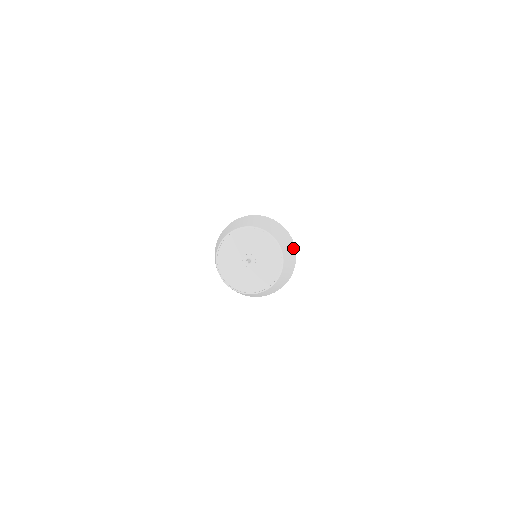
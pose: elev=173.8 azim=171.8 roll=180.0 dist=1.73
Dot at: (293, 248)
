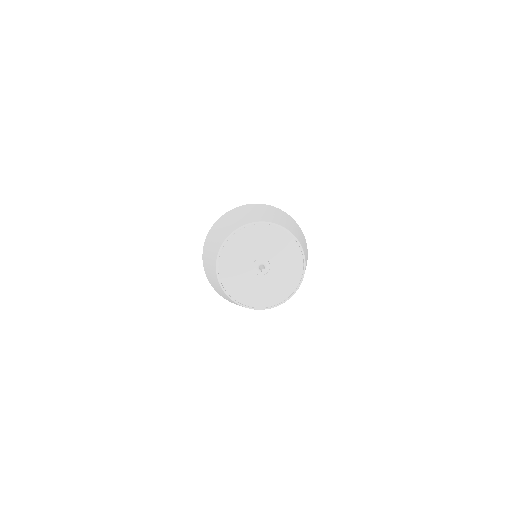
Dot at: (307, 256)
